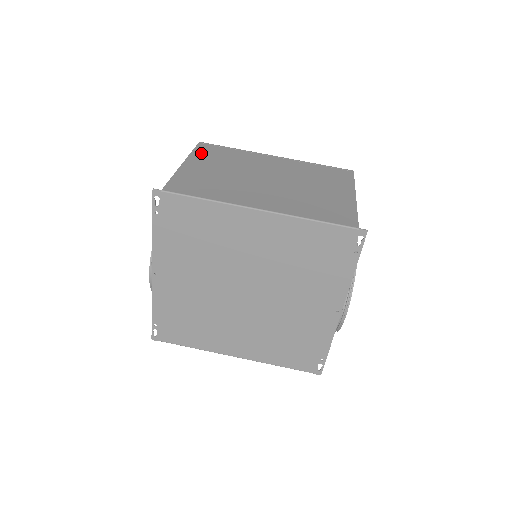
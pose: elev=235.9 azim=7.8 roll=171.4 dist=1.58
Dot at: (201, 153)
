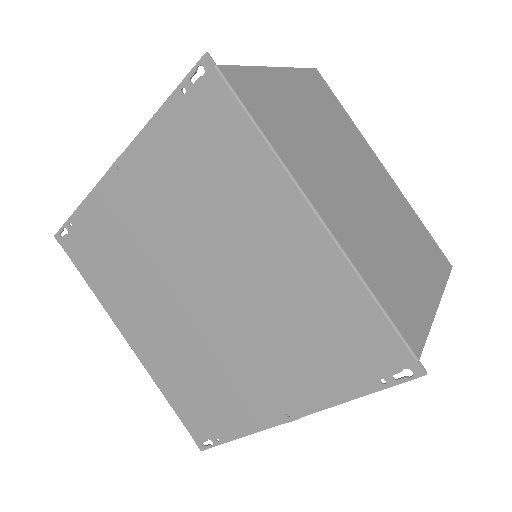
Dot at: (308, 80)
